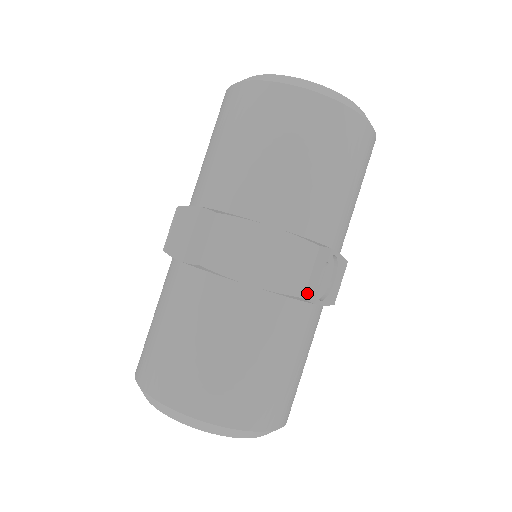
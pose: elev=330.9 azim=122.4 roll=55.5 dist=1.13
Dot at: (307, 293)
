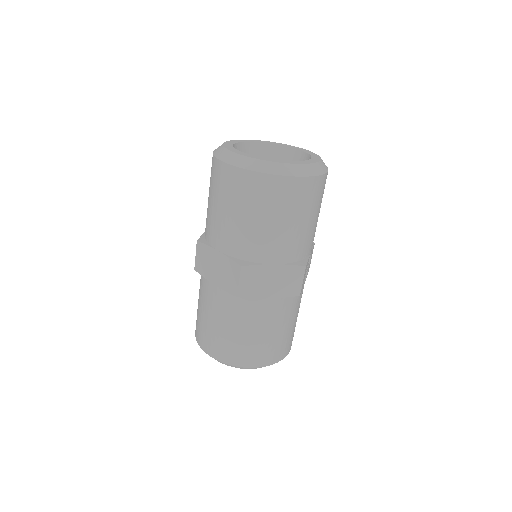
Dot at: occluded
